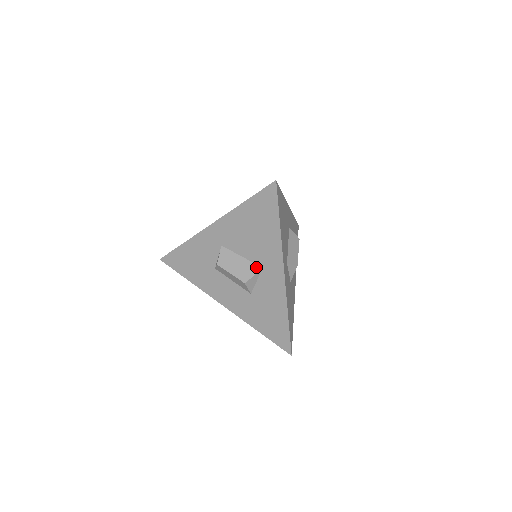
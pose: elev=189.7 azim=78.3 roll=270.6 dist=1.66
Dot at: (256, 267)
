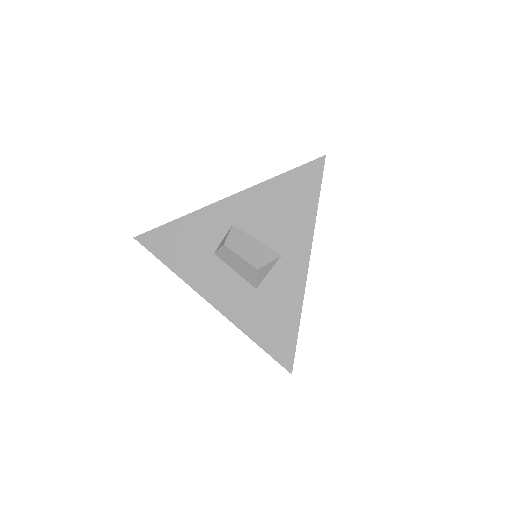
Dot at: (274, 254)
